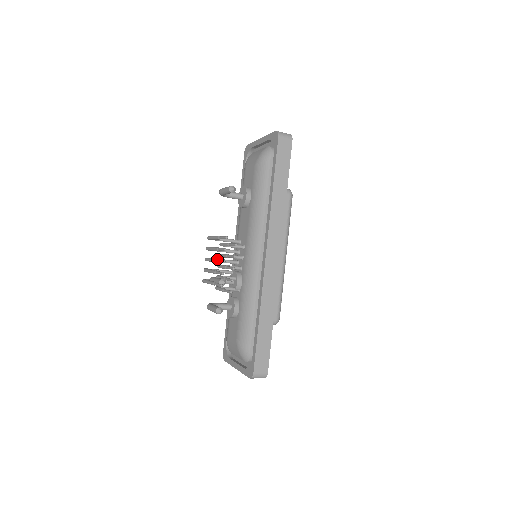
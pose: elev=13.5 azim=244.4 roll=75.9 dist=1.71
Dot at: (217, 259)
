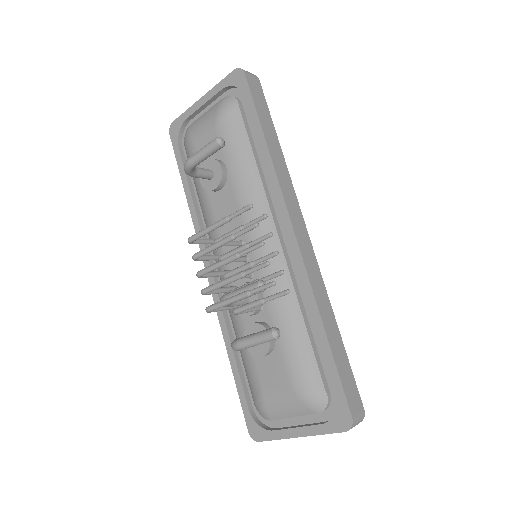
Dot at: (238, 252)
